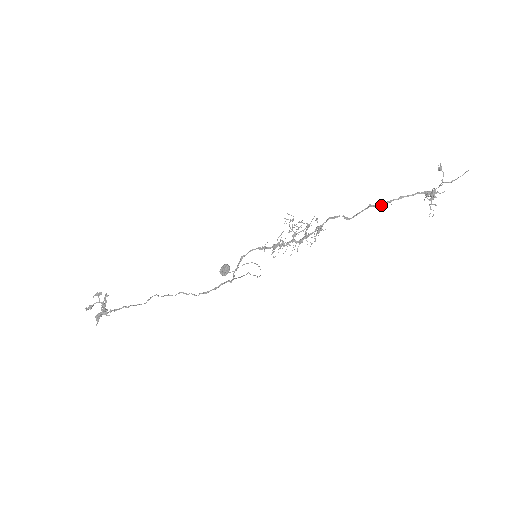
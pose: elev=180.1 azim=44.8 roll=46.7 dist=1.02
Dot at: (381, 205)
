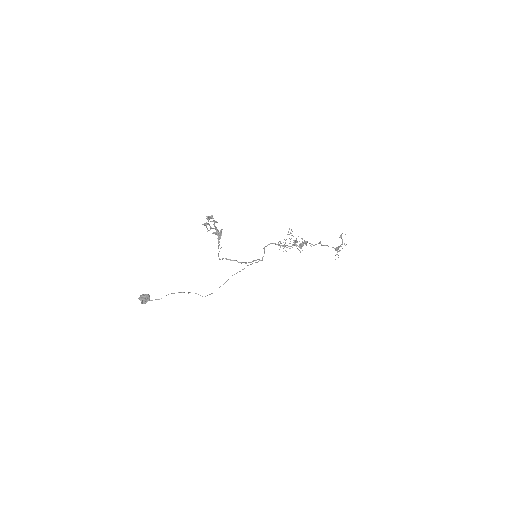
Dot at: (322, 245)
